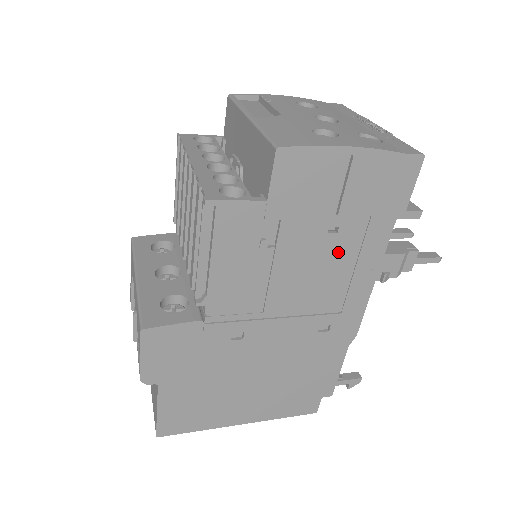
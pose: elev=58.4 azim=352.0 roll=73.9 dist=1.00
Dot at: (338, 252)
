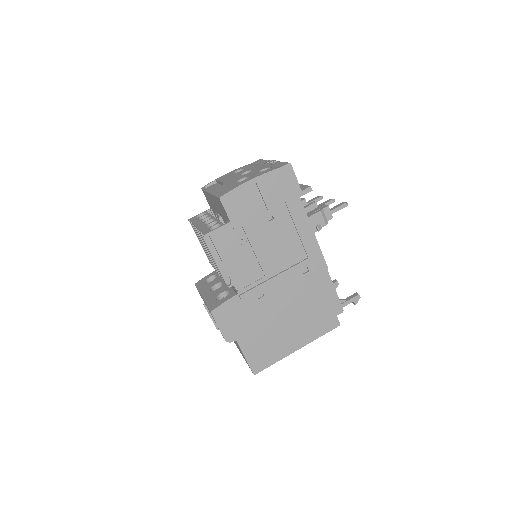
Dot at: (282, 228)
